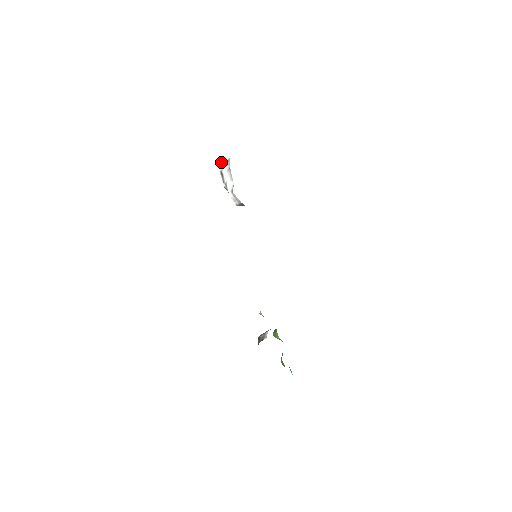
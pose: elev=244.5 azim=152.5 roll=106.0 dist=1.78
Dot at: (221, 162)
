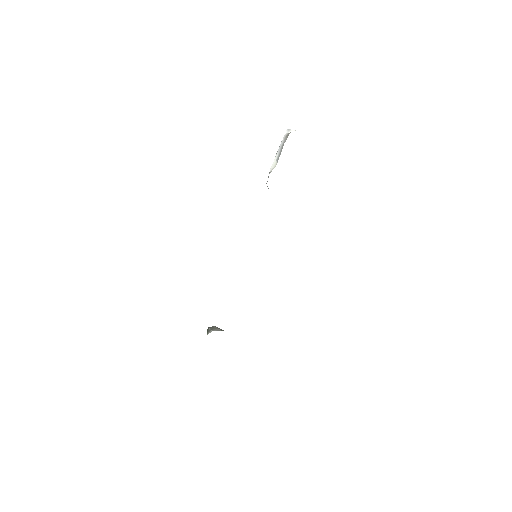
Dot at: (286, 130)
